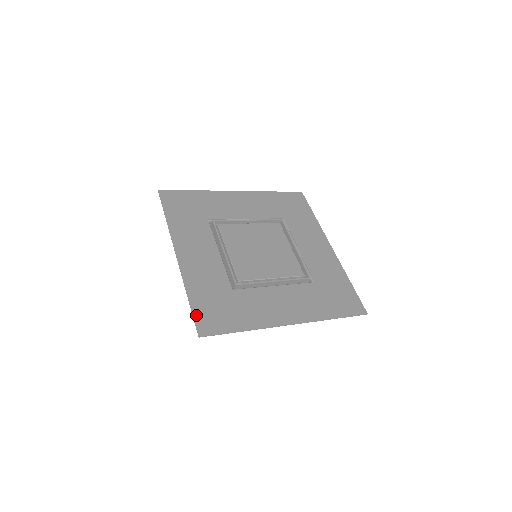
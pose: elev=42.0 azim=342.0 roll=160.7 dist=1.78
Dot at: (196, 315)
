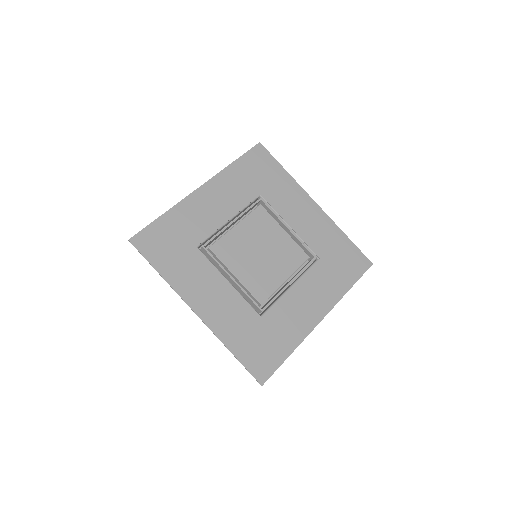
Dot at: (248, 366)
